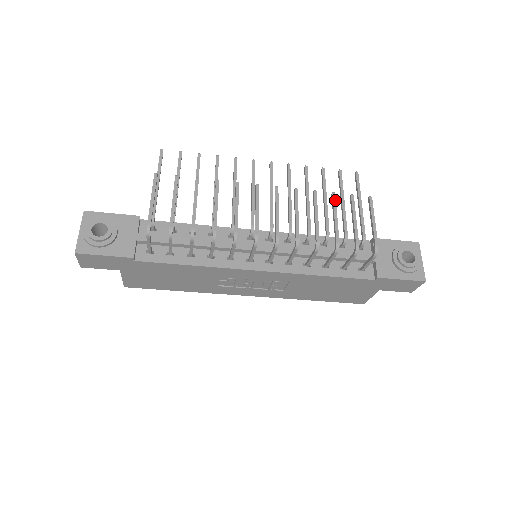
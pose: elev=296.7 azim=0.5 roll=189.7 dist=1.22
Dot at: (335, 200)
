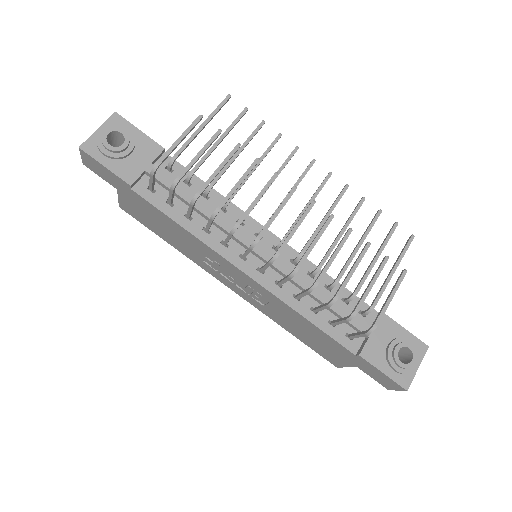
Dot at: (365, 251)
